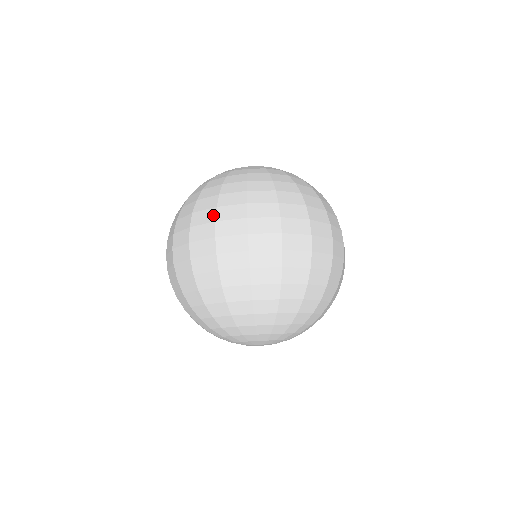
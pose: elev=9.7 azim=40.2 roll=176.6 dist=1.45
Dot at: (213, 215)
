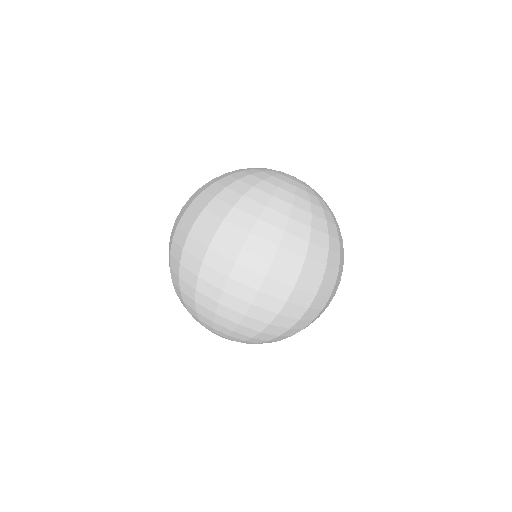
Dot at: (300, 264)
